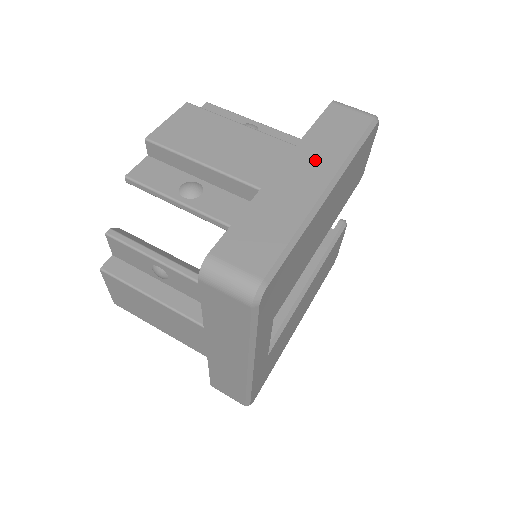
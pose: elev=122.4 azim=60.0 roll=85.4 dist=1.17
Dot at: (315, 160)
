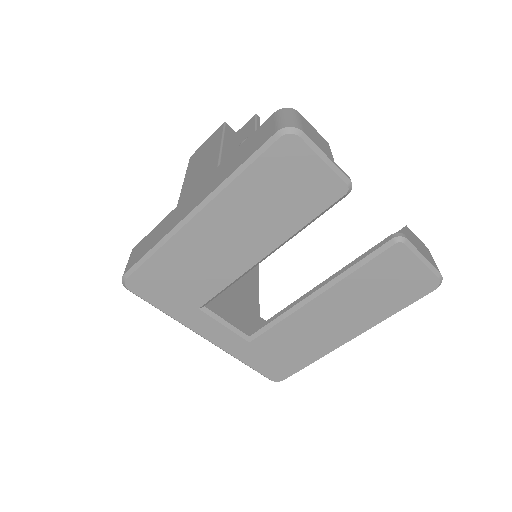
Dot at: (210, 184)
